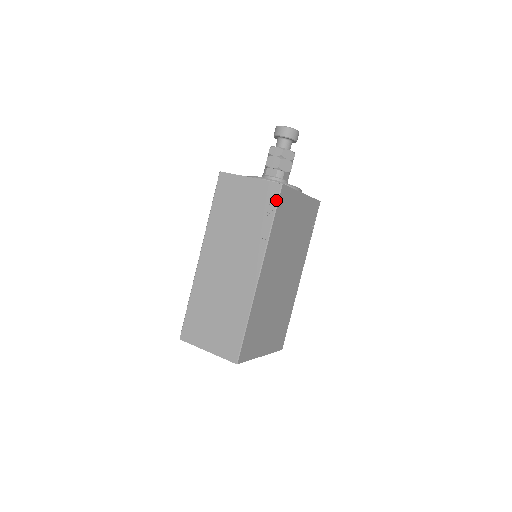
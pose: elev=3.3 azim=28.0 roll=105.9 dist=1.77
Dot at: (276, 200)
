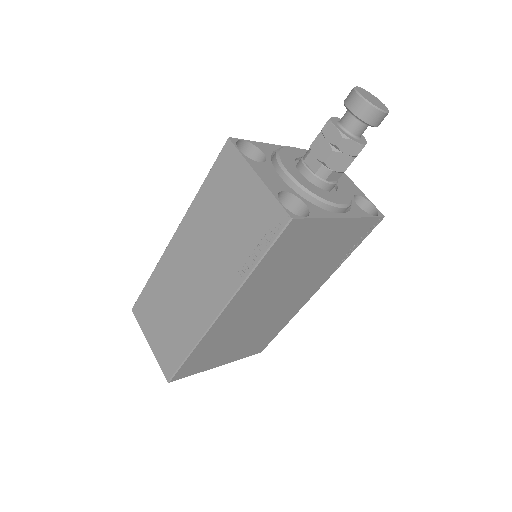
Dot at: (274, 236)
